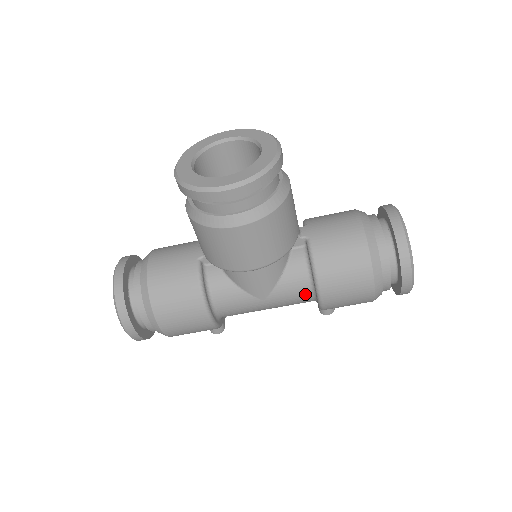
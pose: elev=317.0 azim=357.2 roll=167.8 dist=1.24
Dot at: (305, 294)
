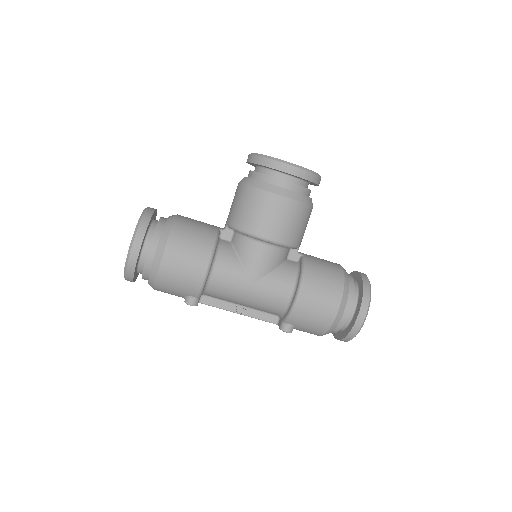
Dot at: (285, 294)
